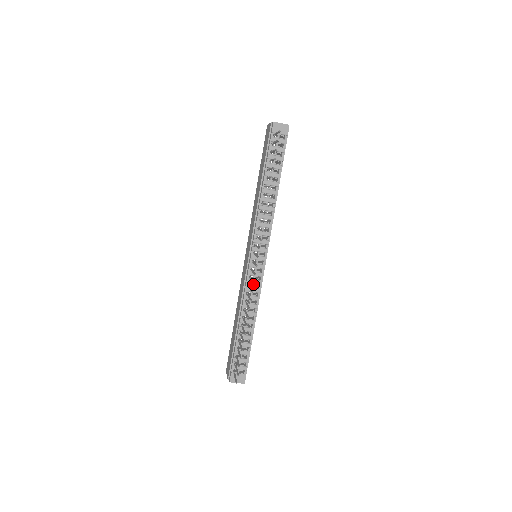
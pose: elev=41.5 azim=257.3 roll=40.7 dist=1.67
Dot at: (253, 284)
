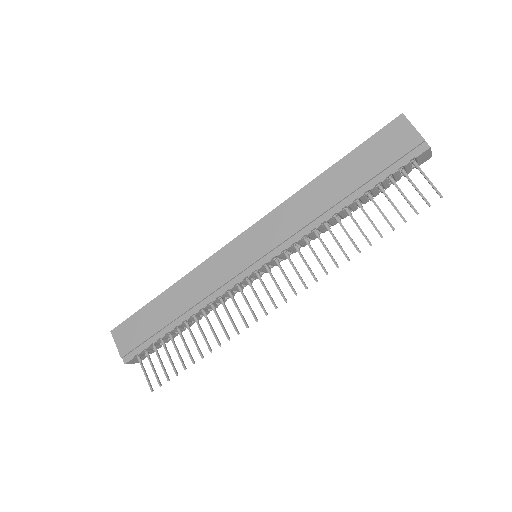
Dot at: (234, 290)
